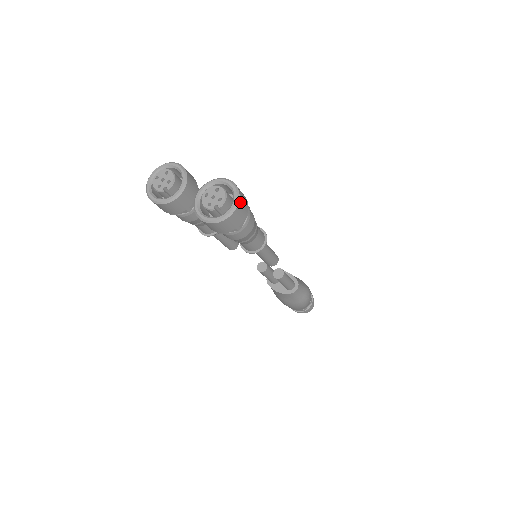
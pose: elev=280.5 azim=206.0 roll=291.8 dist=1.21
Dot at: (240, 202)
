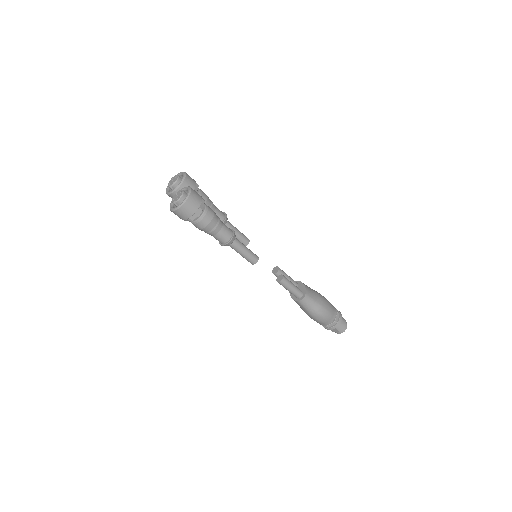
Dot at: (187, 203)
